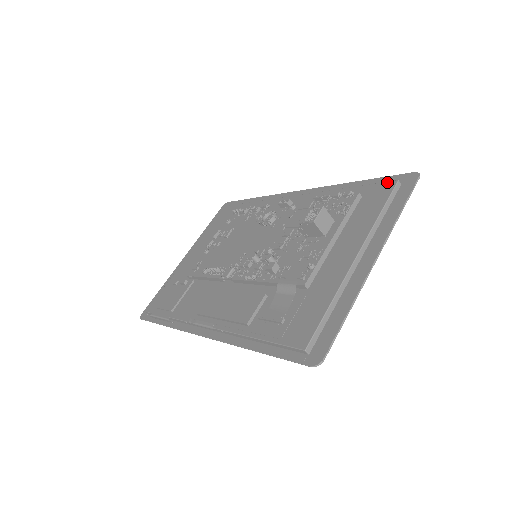
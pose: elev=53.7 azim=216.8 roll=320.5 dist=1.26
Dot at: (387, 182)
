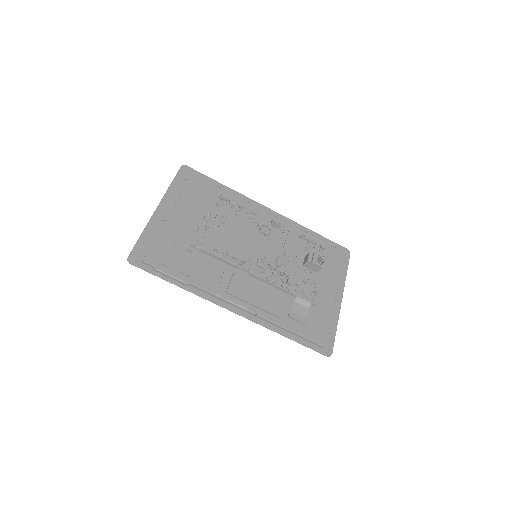
Dot at: occluded
